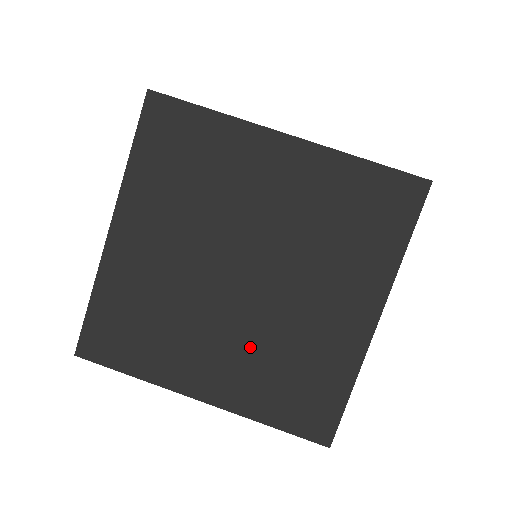
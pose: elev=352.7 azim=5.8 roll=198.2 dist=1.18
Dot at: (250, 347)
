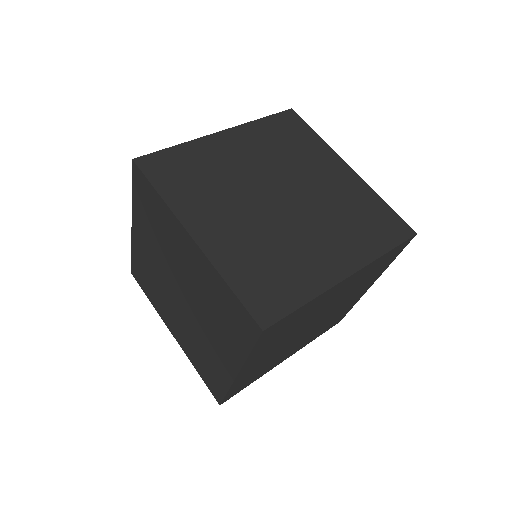
Dot at: (329, 225)
